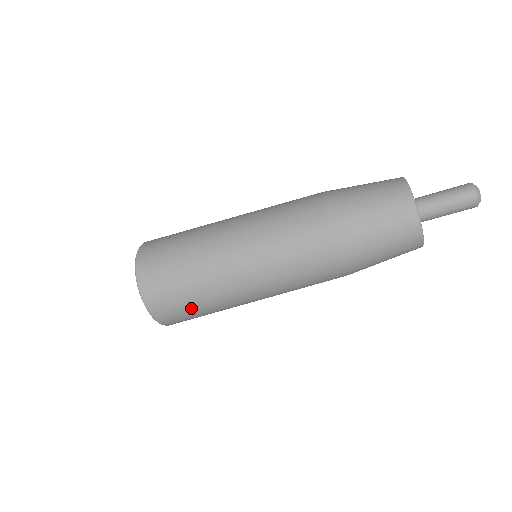
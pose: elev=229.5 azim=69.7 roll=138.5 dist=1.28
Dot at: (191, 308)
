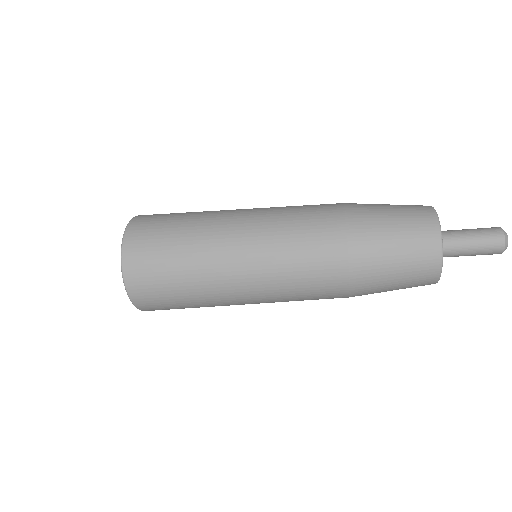
Dot at: (181, 307)
